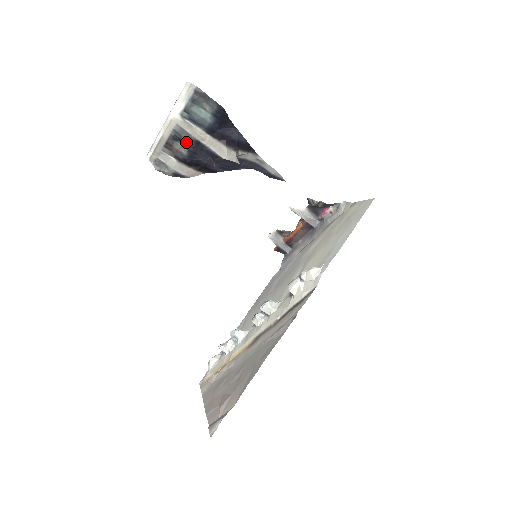
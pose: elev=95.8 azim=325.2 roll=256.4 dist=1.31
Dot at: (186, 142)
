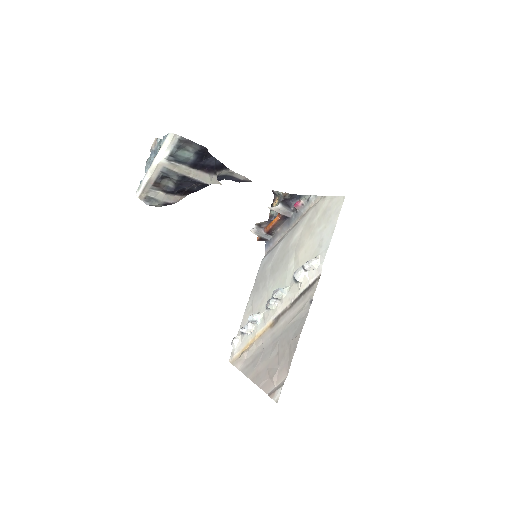
Dot at: (173, 179)
